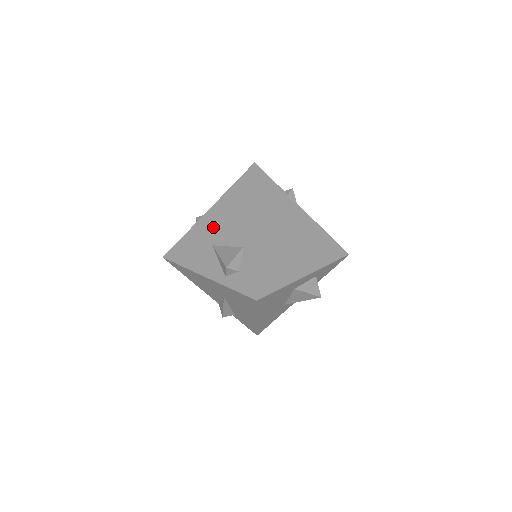
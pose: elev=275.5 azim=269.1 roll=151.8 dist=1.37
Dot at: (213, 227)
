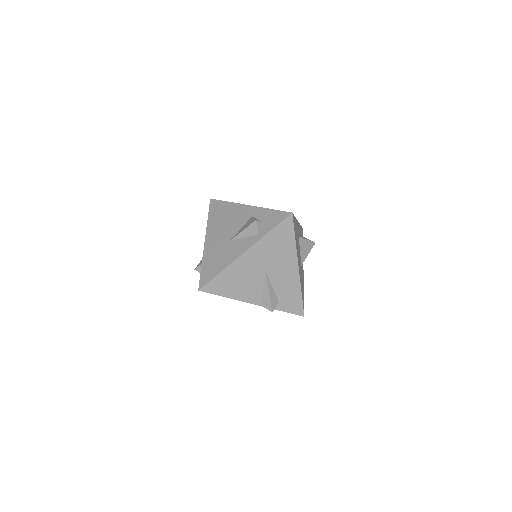
Dot at: (219, 238)
